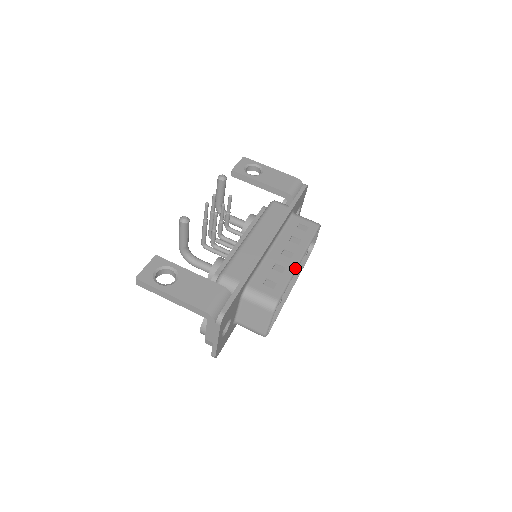
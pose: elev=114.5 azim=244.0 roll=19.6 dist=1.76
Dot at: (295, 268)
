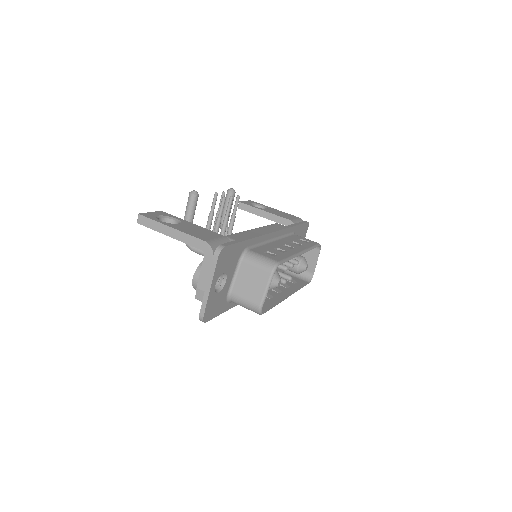
Dot at: (296, 254)
